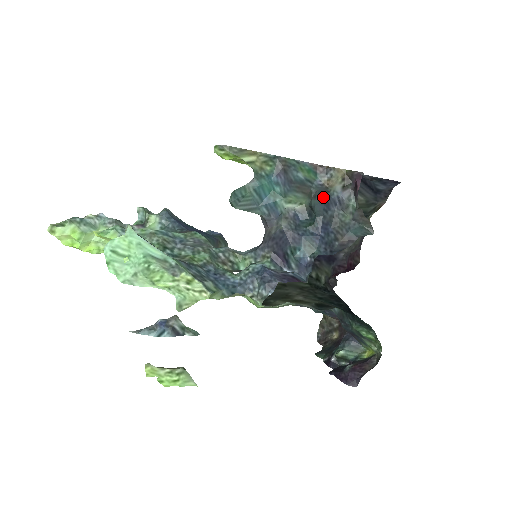
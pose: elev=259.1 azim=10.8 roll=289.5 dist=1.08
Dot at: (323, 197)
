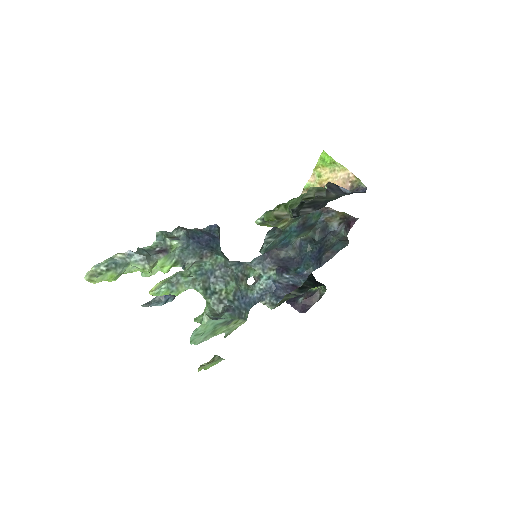
Dot at: (324, 233)
